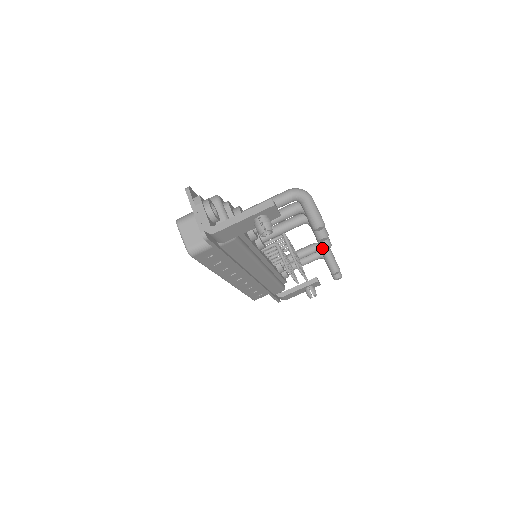
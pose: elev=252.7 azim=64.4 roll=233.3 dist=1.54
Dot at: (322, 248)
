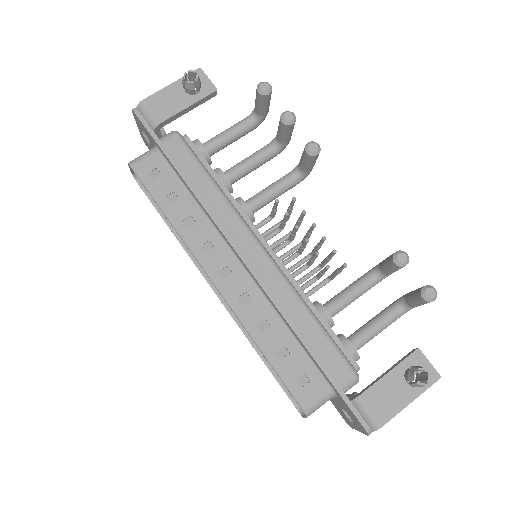
Dot at: (305, 148)
